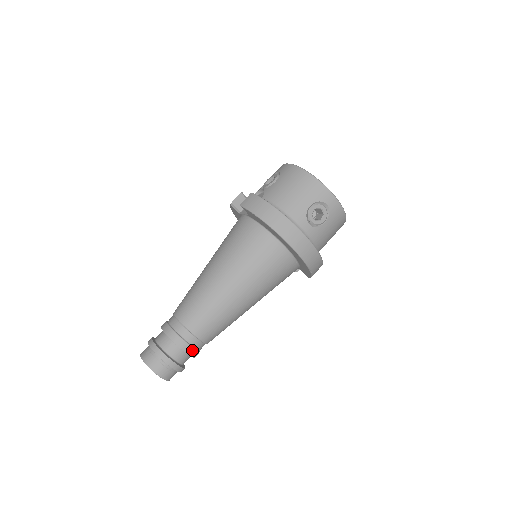
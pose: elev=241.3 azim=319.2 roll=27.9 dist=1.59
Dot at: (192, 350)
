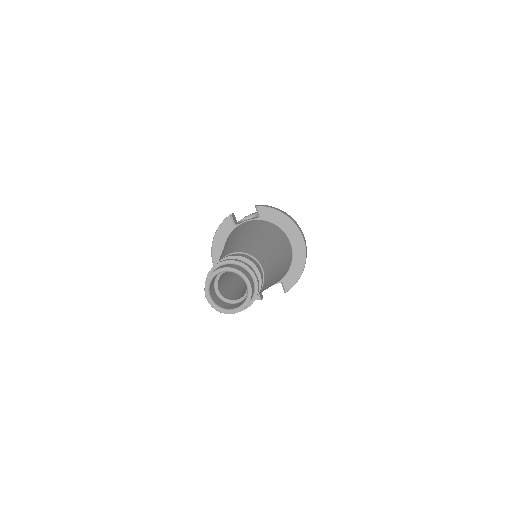
Dot at: (262, 281)
